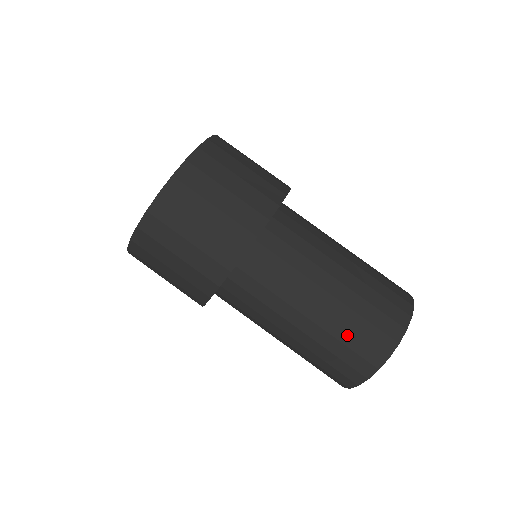
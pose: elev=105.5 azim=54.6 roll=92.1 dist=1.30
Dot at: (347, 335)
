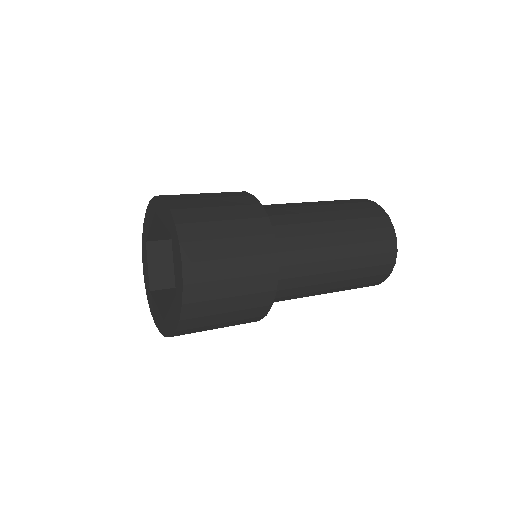
Dot at: (361, 223)
